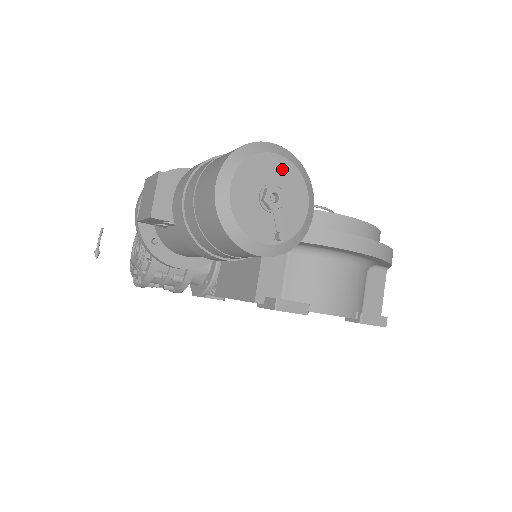
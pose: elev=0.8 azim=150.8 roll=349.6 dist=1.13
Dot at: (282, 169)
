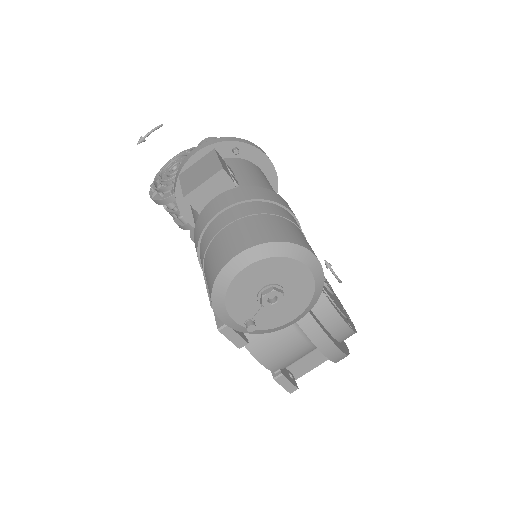
Dot at: (302, 281)
